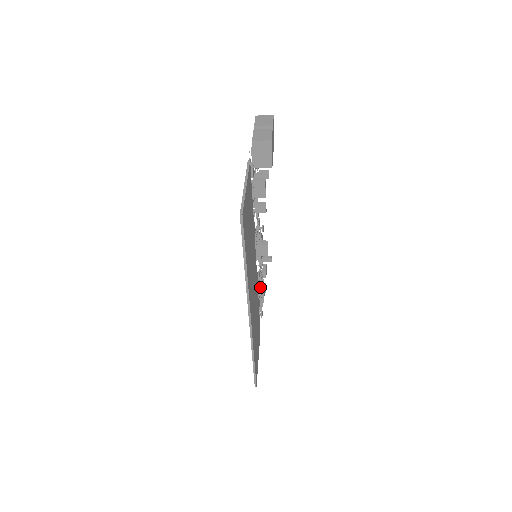
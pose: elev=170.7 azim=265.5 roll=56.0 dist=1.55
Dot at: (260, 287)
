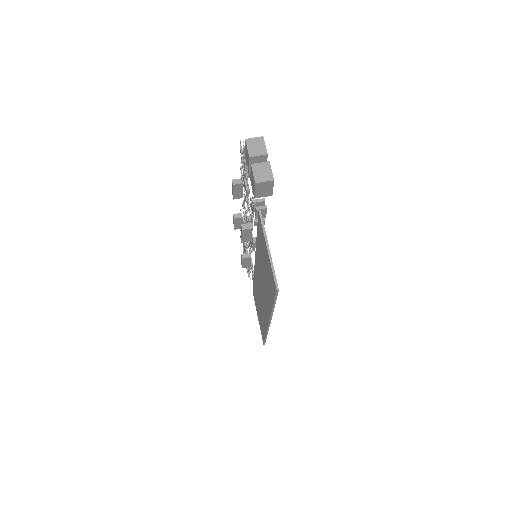
Dot at: occluded
